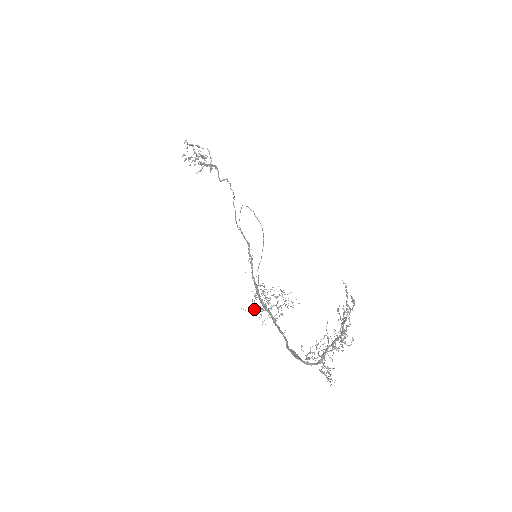
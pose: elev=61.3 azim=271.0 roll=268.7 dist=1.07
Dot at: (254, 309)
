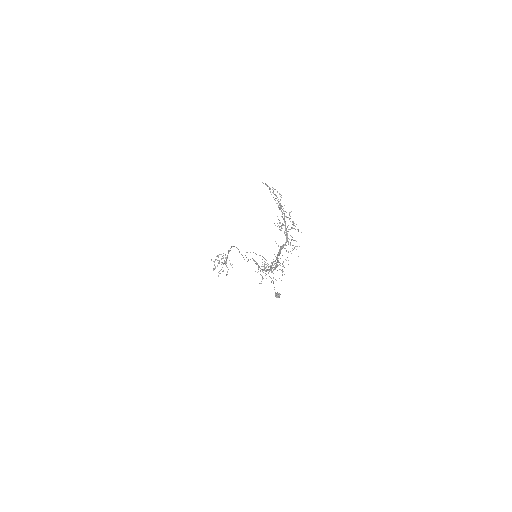
Dot at: (276, 293)
